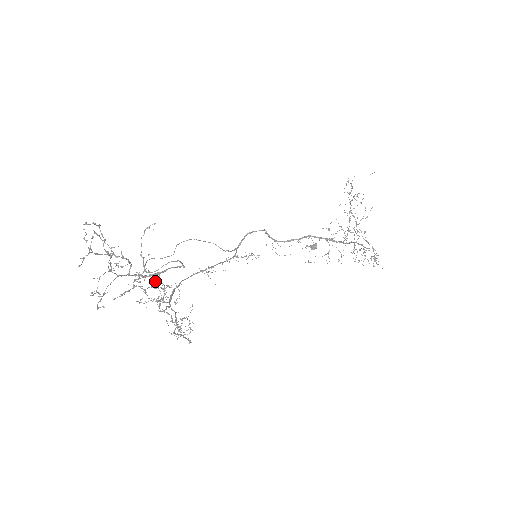
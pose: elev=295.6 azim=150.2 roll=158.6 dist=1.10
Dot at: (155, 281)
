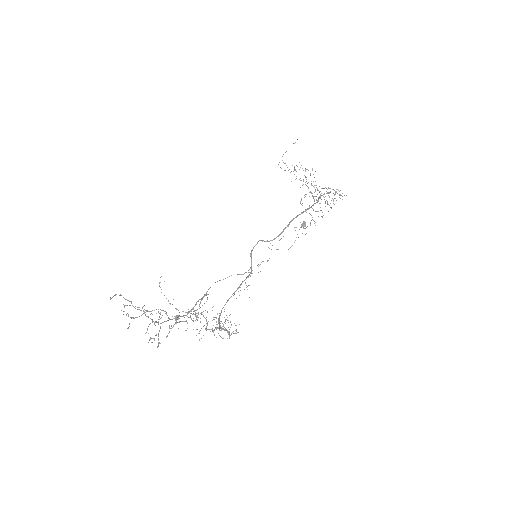
Dot at: (192, 314)
